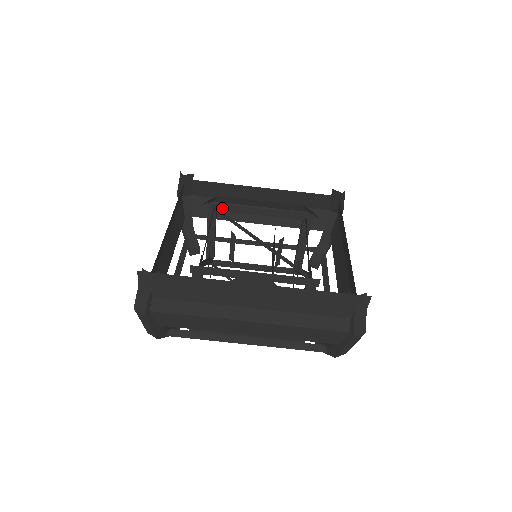
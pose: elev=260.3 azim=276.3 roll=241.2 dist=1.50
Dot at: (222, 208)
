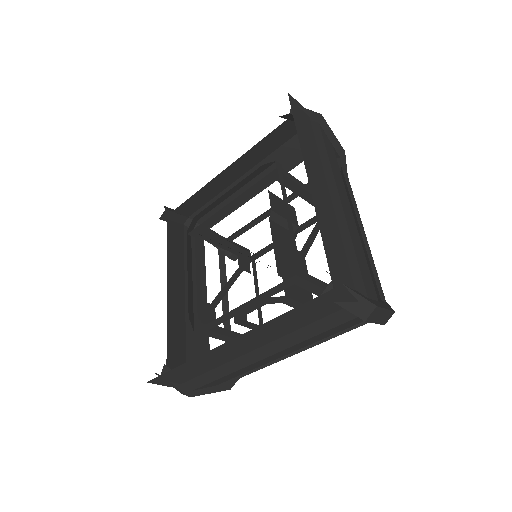
Dot at: (203, 227)
